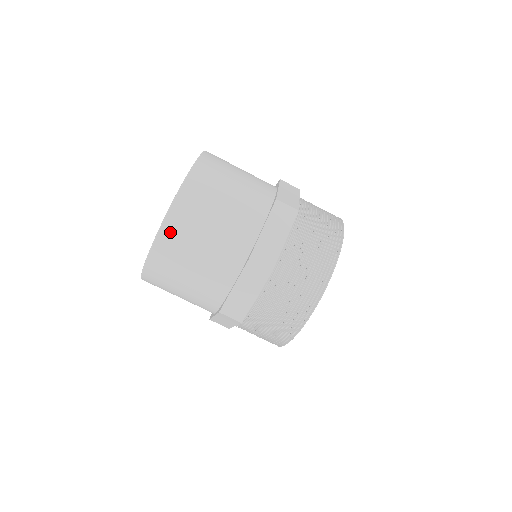
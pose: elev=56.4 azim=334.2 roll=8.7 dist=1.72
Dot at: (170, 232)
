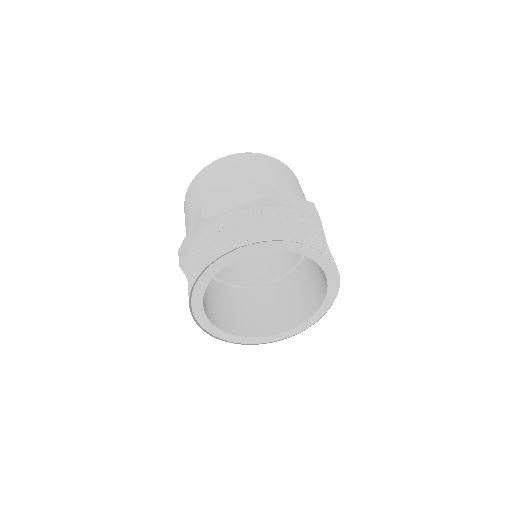
Dot at: (241, 157)
